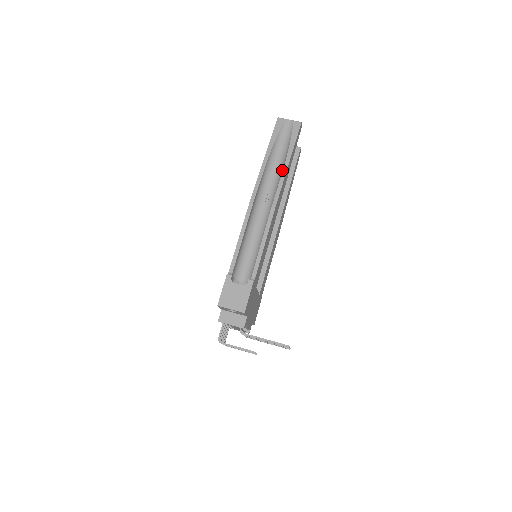
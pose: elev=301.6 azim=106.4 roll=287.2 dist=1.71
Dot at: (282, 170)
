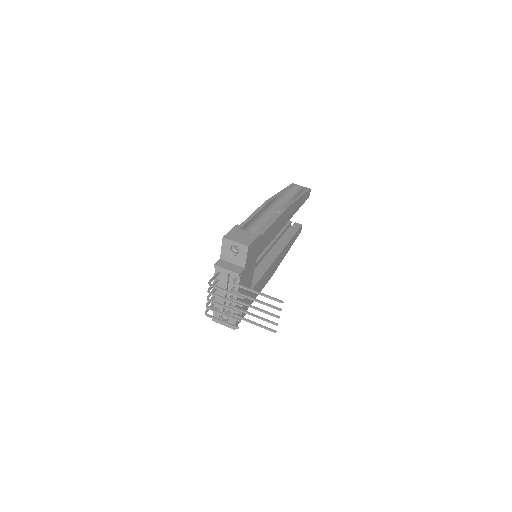
Dot at: occluded
